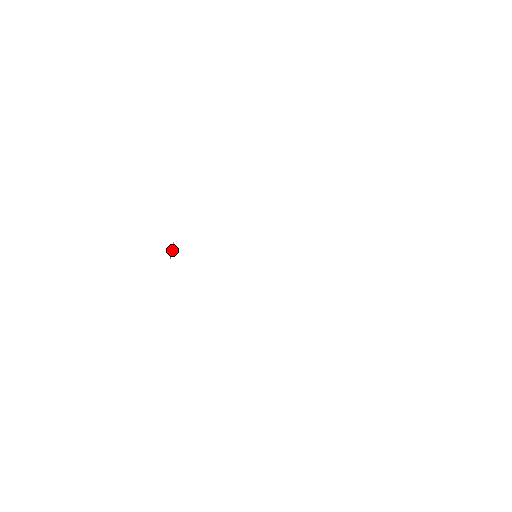
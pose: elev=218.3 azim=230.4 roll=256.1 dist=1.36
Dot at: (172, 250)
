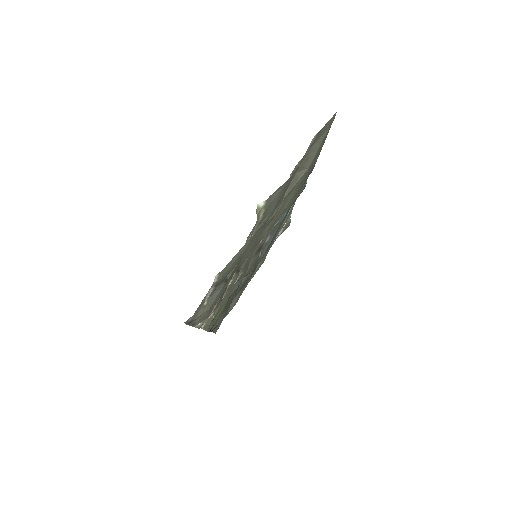
Dot at: occluded
